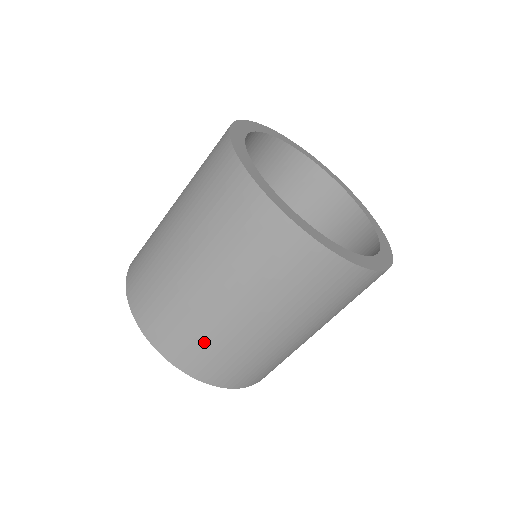
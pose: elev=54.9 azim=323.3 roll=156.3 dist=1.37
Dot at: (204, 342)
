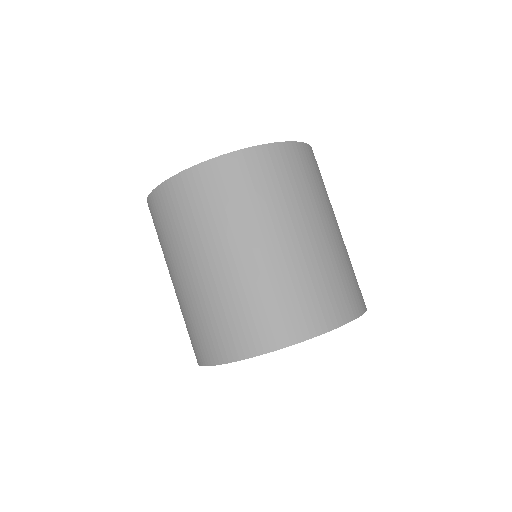
Dot at: (326, 282)
